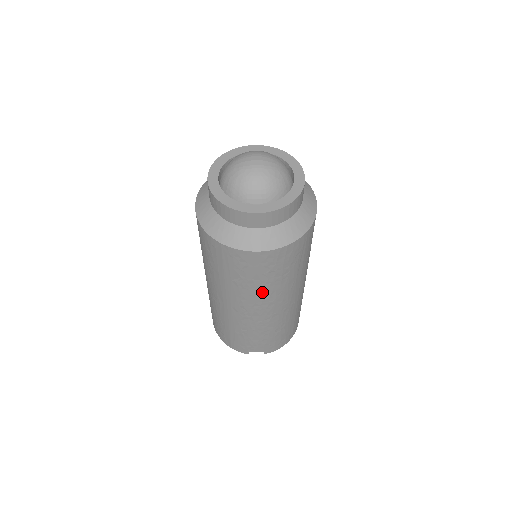
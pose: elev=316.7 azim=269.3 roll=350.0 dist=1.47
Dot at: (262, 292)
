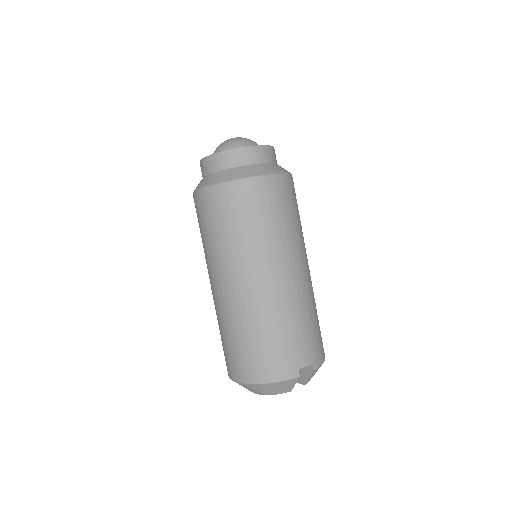
Dot at: (286, 237)
